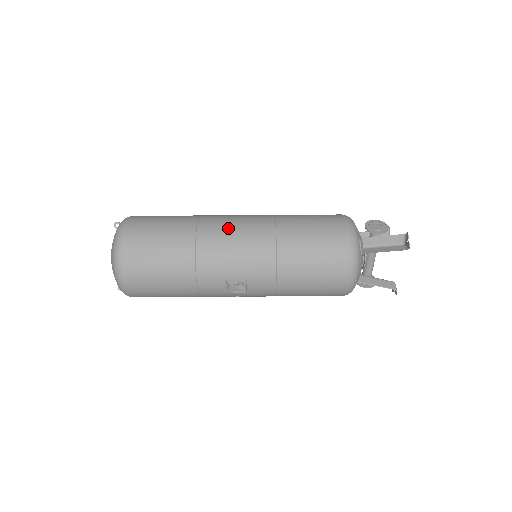
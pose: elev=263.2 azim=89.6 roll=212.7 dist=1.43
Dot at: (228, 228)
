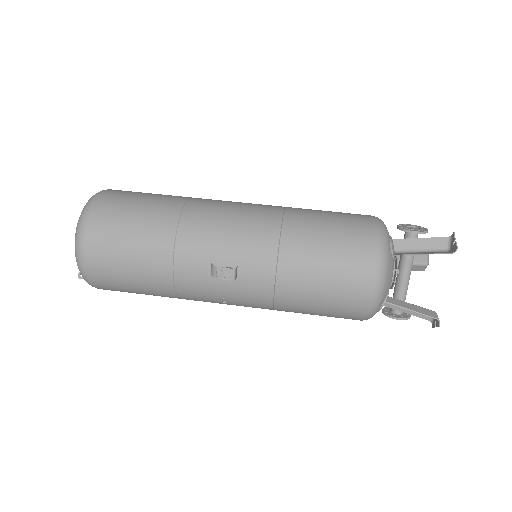
Dot at: (225, 204)
